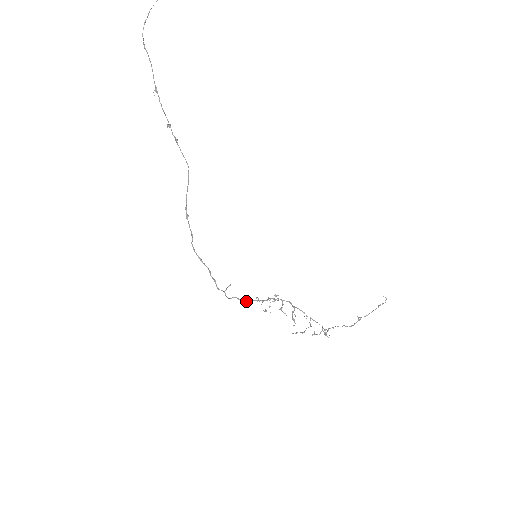
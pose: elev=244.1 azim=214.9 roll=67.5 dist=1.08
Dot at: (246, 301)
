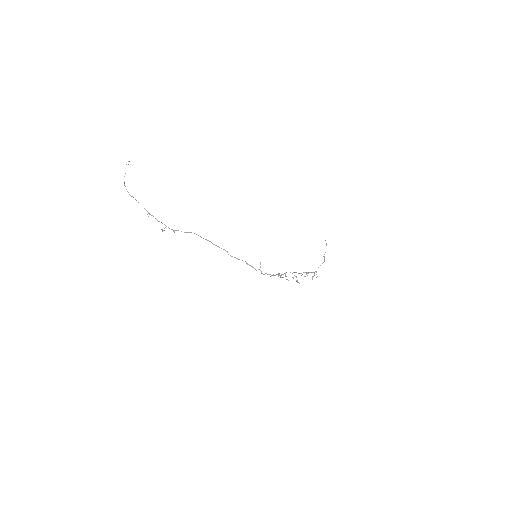
Dot at: (271, 275)
